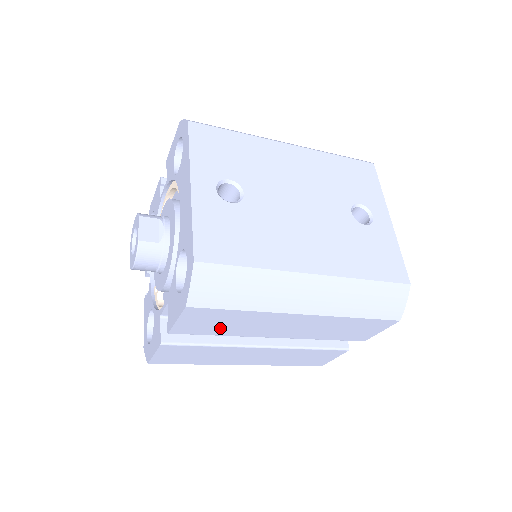
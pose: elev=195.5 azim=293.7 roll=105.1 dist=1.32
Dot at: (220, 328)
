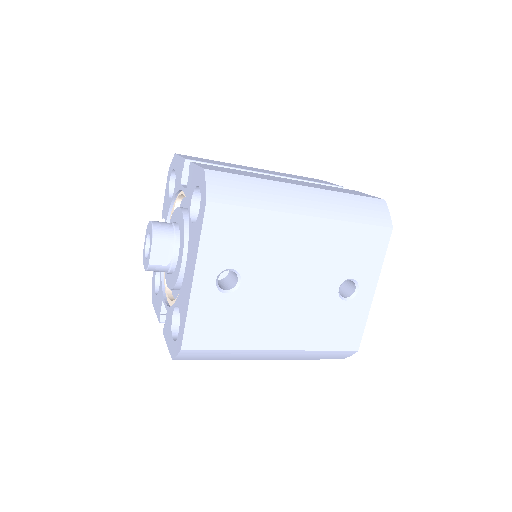
Dot at: occluded
